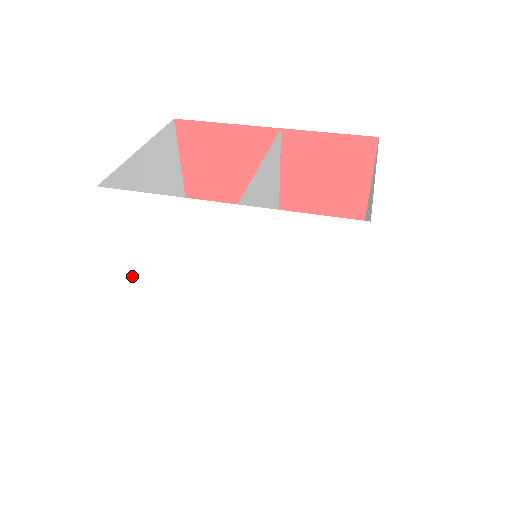
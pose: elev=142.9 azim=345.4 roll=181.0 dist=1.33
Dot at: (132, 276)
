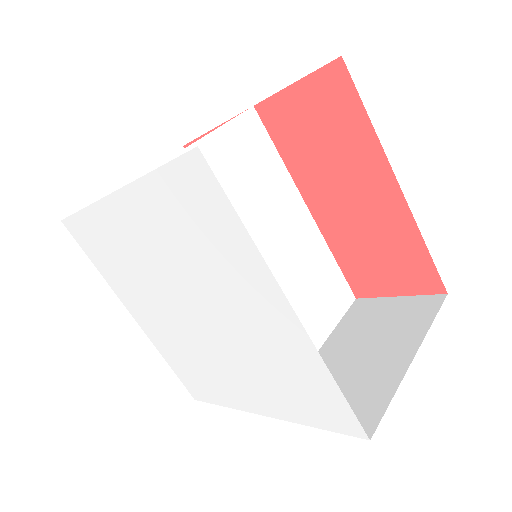
Dot at: (127, 302)
